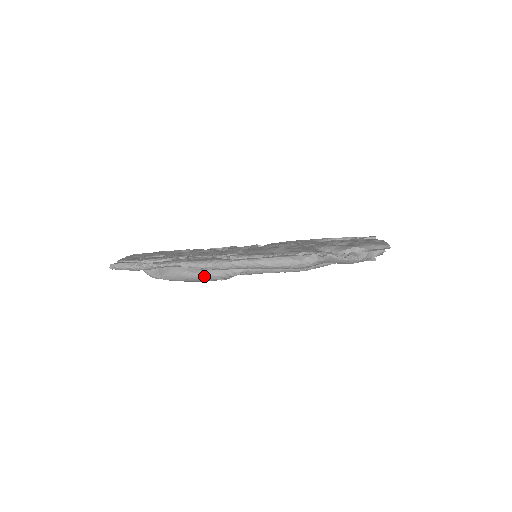
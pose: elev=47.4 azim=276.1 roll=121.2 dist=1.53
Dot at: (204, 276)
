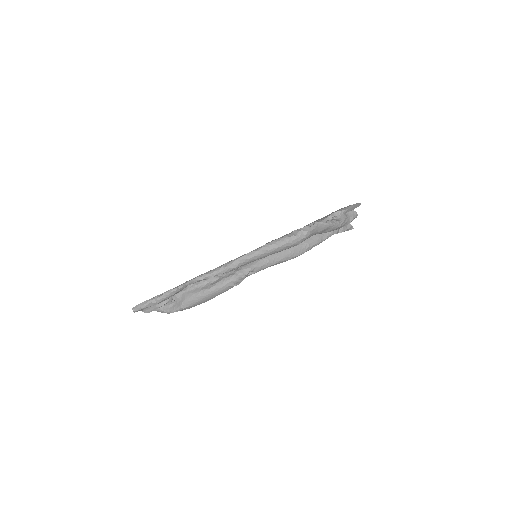
Dot at: (219, 287)
